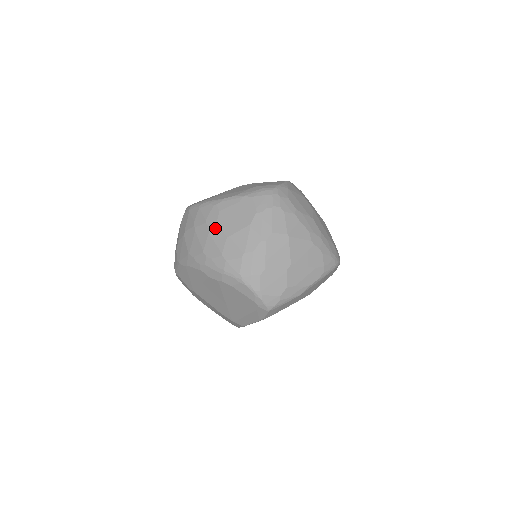
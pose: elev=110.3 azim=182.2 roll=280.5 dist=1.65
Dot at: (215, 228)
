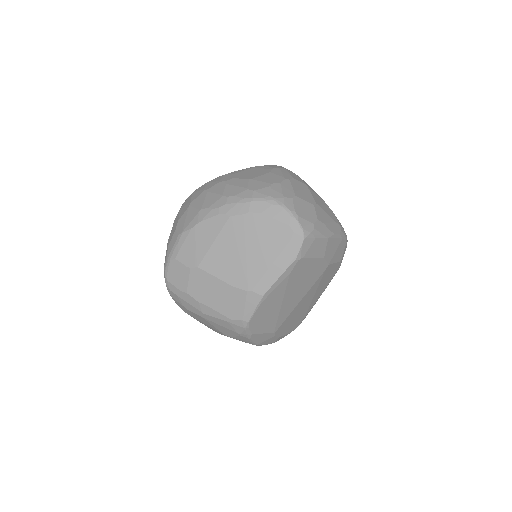
Dot at: (233, 180)
